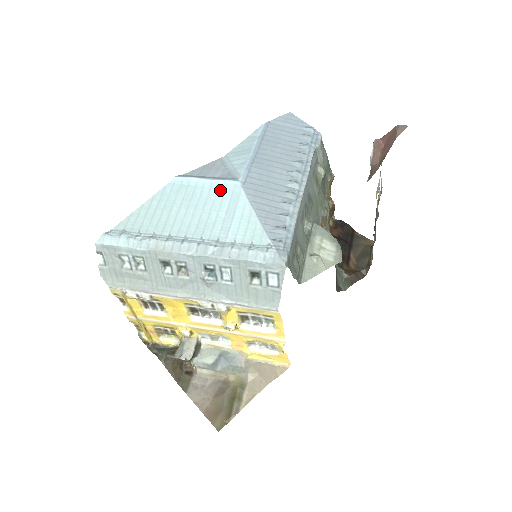
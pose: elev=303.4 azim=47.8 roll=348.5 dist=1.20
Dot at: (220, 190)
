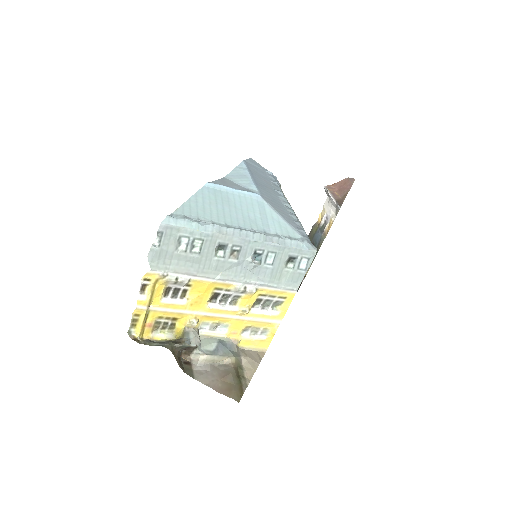
Dot at: (248, 198)
